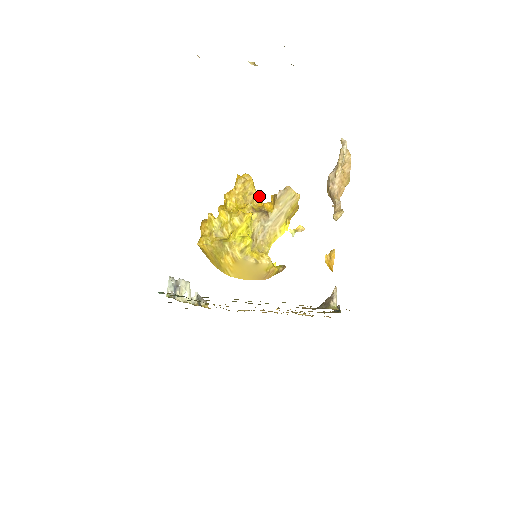
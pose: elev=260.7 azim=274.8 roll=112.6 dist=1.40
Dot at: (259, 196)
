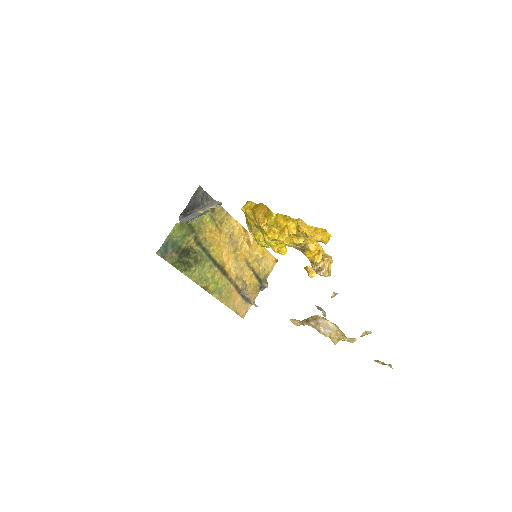
Dot at: occluded
